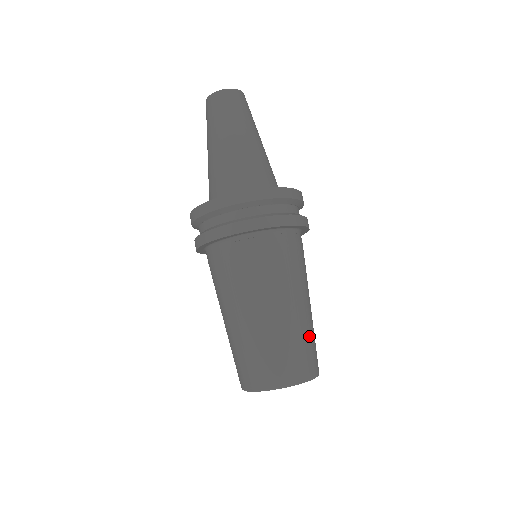
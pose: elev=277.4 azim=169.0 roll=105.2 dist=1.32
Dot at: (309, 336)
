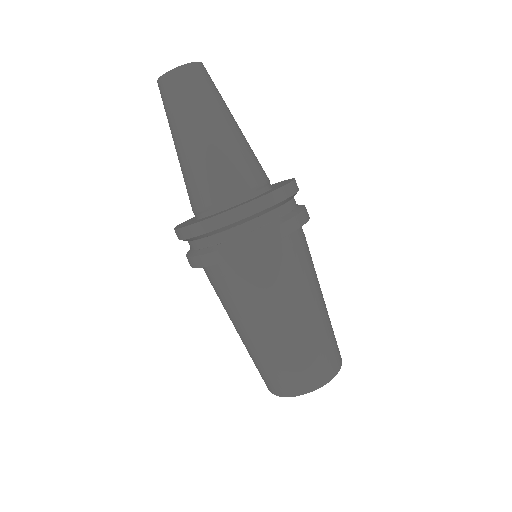
Dot at: occluded
